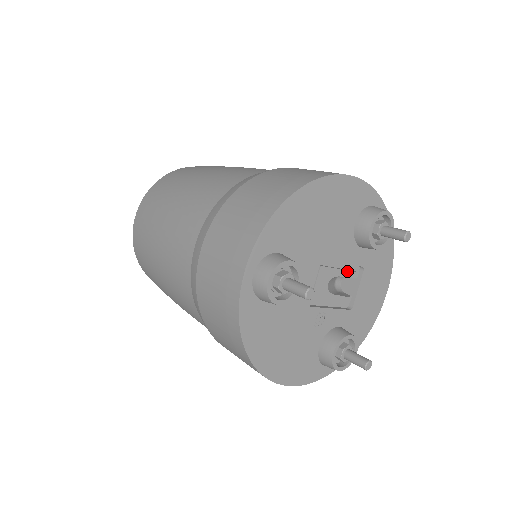
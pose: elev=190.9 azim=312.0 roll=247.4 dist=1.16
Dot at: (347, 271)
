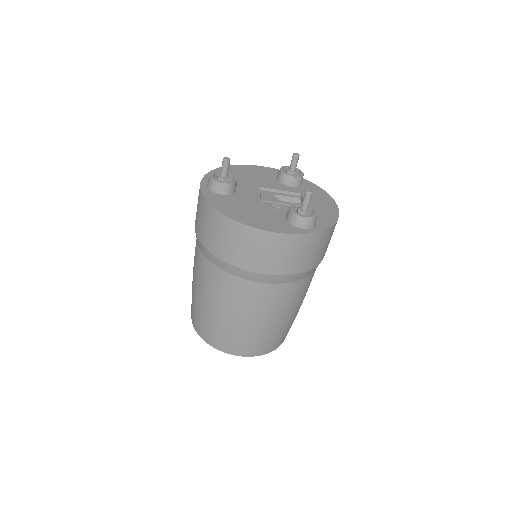
Dot at: (287, 195)
